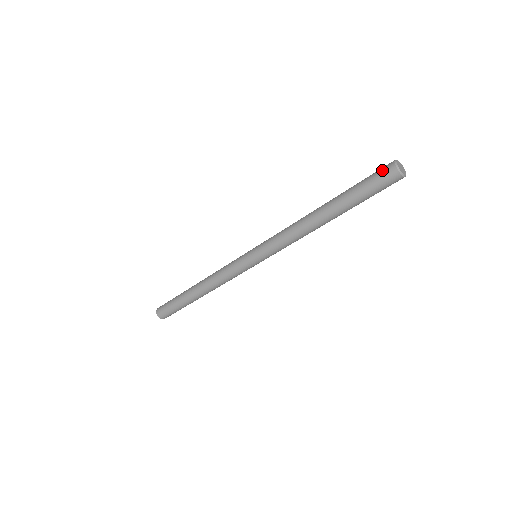
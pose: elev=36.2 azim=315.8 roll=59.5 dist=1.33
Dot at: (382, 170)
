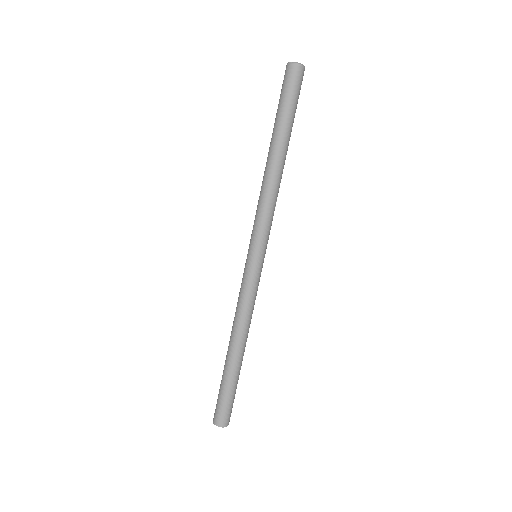
Dot at: (284, 78)
